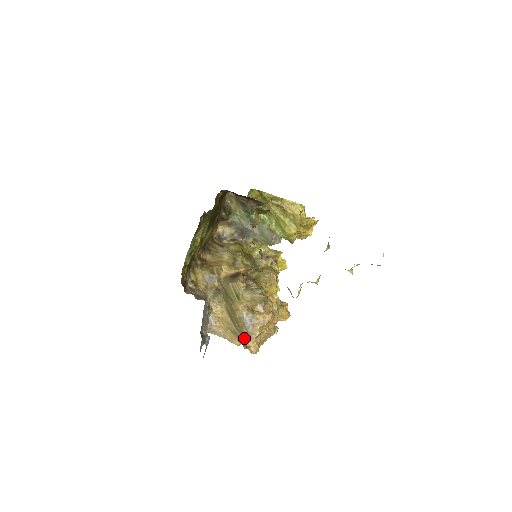
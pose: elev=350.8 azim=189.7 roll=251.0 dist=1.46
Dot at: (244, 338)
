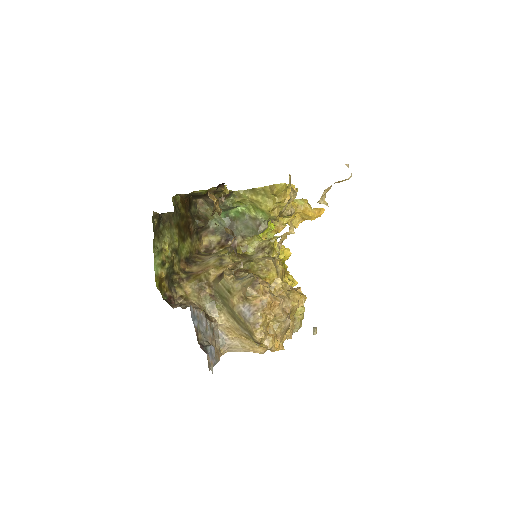
Dot at: (250, 333)
